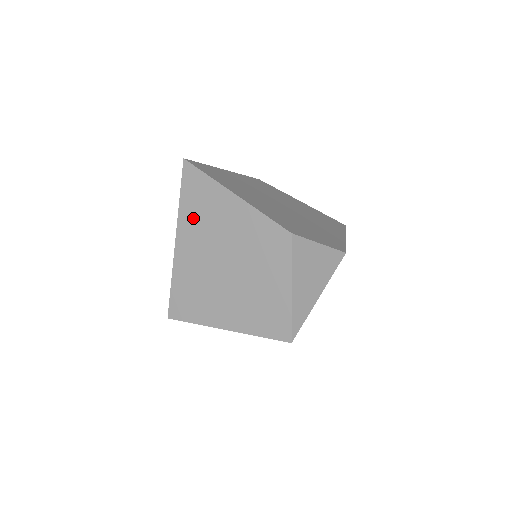
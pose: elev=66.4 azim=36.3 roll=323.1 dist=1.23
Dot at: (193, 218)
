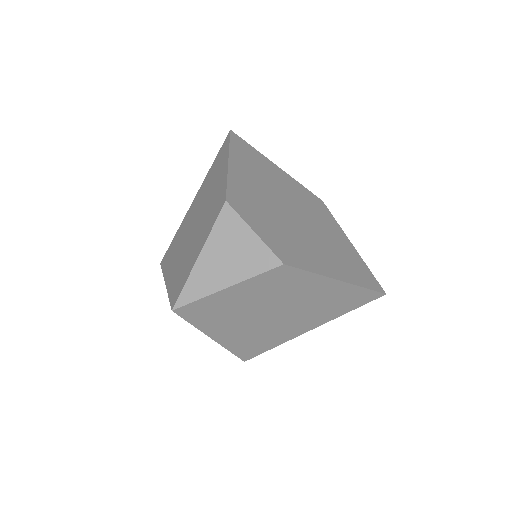
Dot at: (208, 180)
